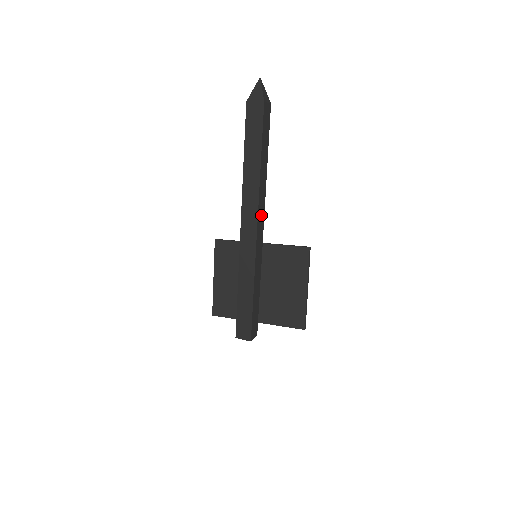
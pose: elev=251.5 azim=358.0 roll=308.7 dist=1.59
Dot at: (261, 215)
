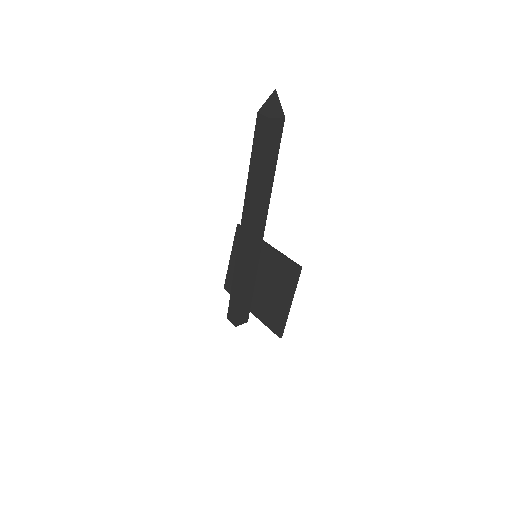
Dot at: (260, 223)
